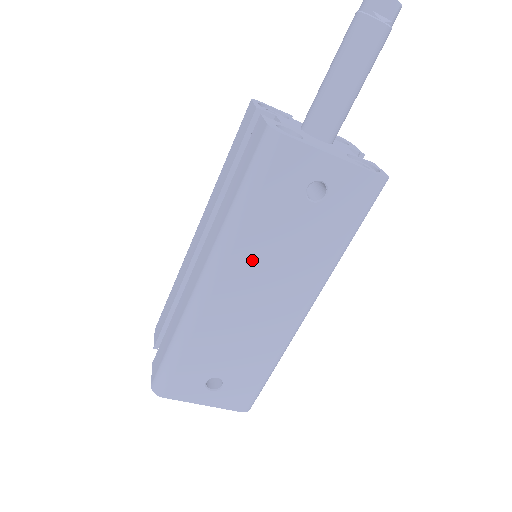
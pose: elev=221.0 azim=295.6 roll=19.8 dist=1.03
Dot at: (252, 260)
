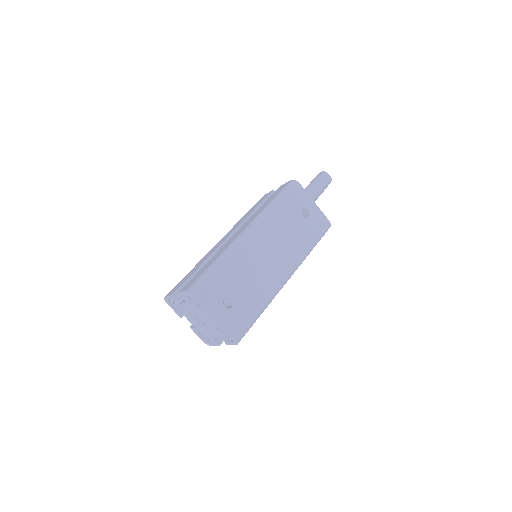
Dot at: (273, 230)
